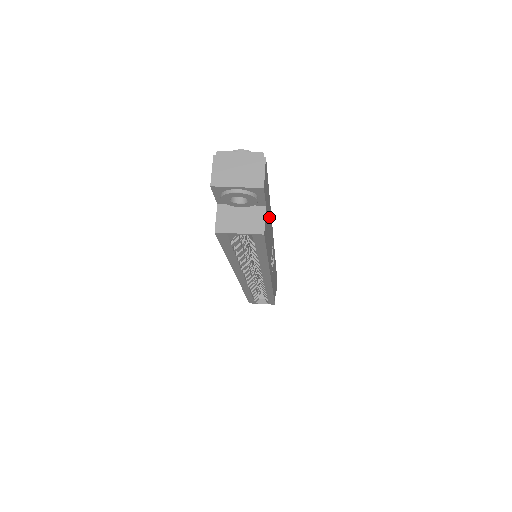
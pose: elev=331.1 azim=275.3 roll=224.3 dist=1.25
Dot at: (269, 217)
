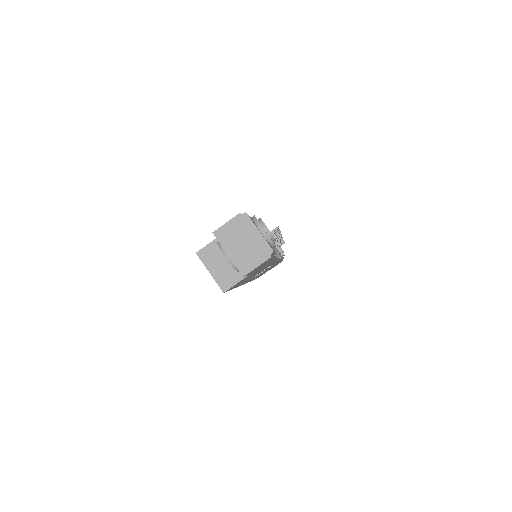
Dot at: (264, 266)
